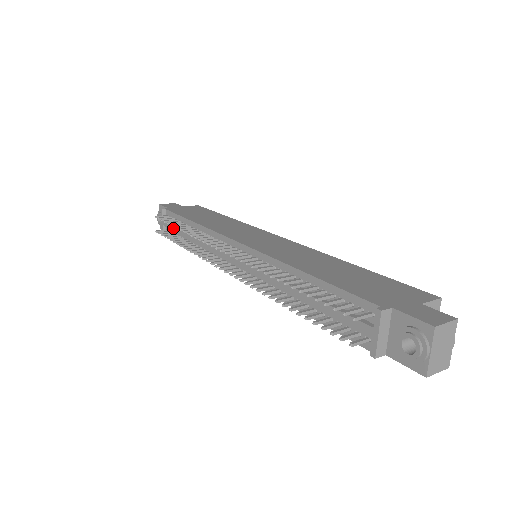
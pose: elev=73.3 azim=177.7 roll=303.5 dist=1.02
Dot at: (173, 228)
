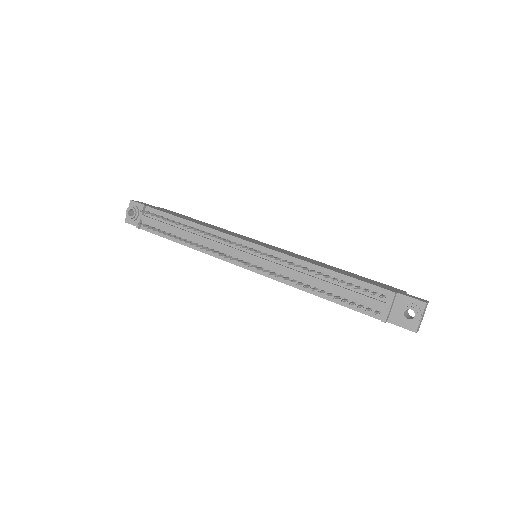
Dot at: (159, 223)
